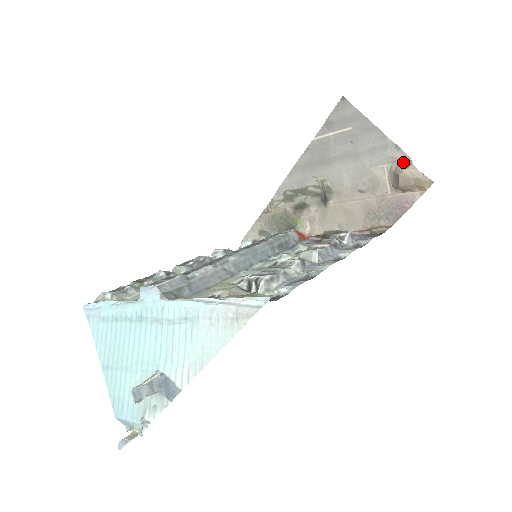
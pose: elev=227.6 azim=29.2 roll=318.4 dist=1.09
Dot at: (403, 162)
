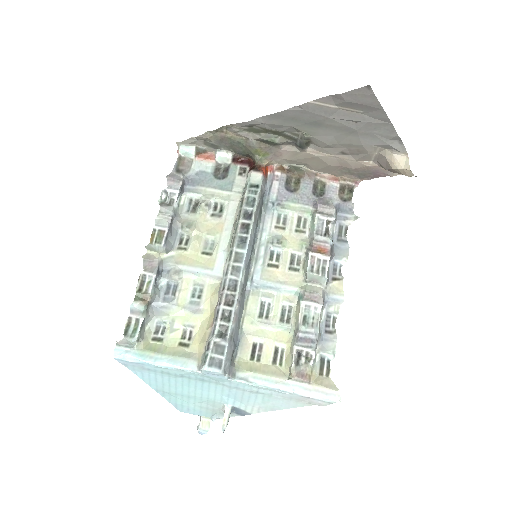
Dot at: (399, 154)
